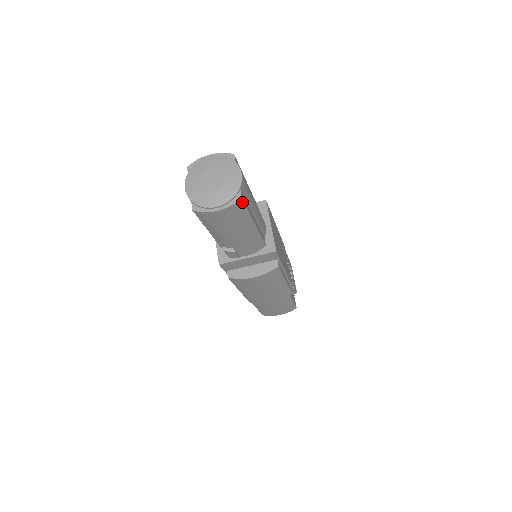
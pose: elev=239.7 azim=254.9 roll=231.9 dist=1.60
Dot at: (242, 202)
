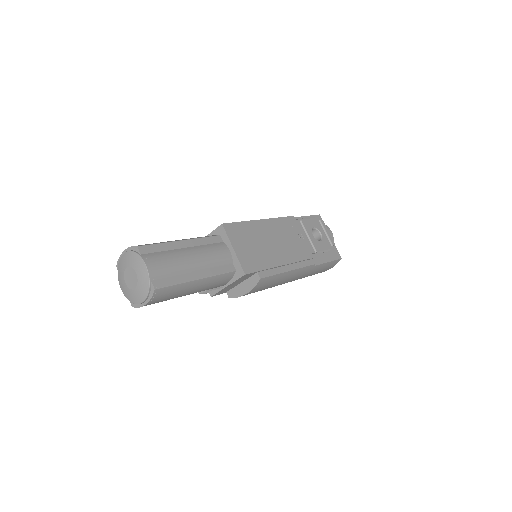
Dot at: (160, 289)
